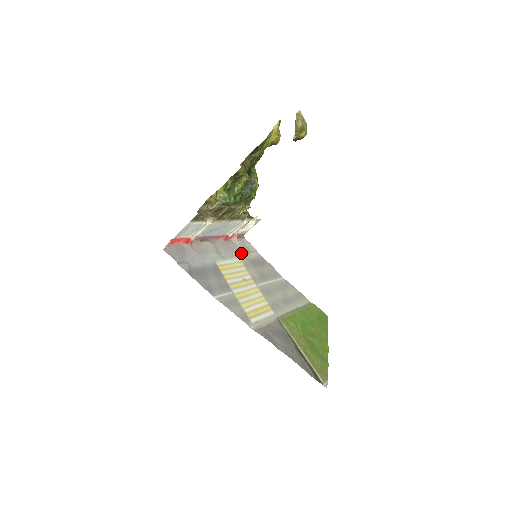
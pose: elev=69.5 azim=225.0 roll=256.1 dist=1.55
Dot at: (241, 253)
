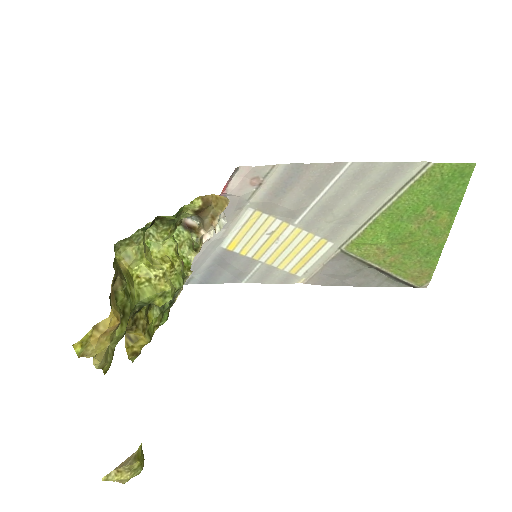
Dot at: (247, 200)
